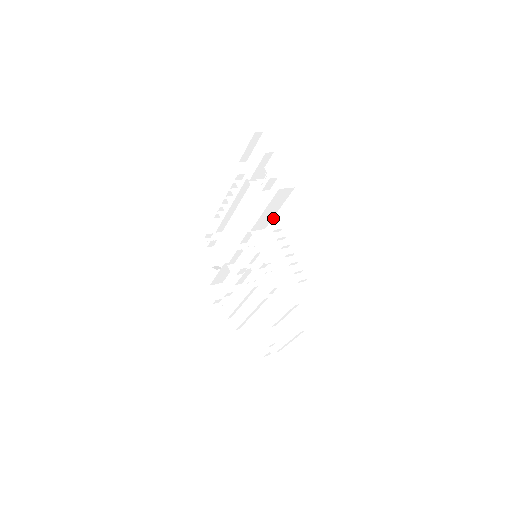
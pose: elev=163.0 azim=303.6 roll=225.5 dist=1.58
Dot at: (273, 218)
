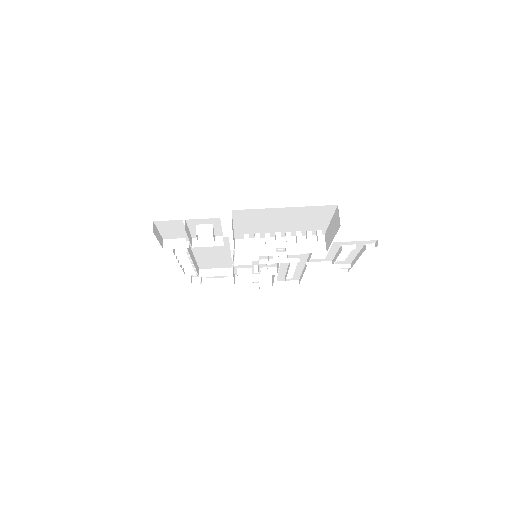
Dot at: (245, 239)
